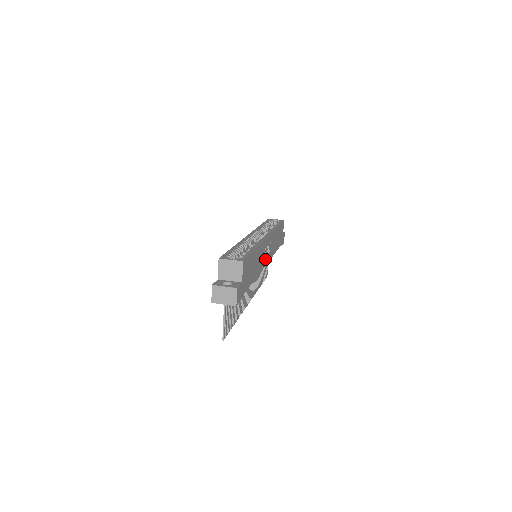
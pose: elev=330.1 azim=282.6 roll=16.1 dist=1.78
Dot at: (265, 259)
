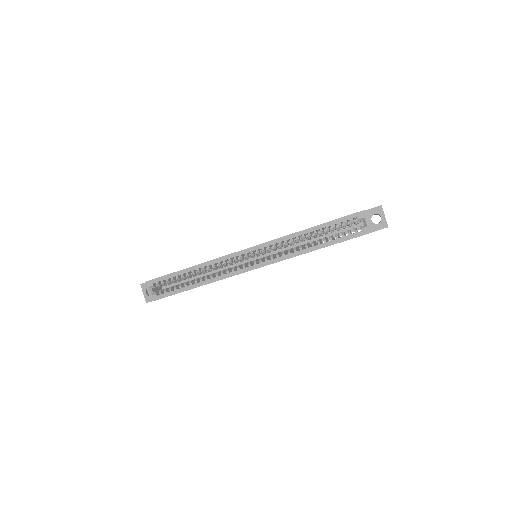
Dot at: occluded
